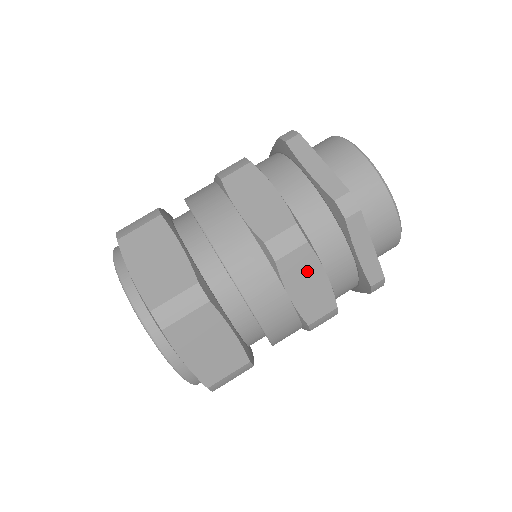
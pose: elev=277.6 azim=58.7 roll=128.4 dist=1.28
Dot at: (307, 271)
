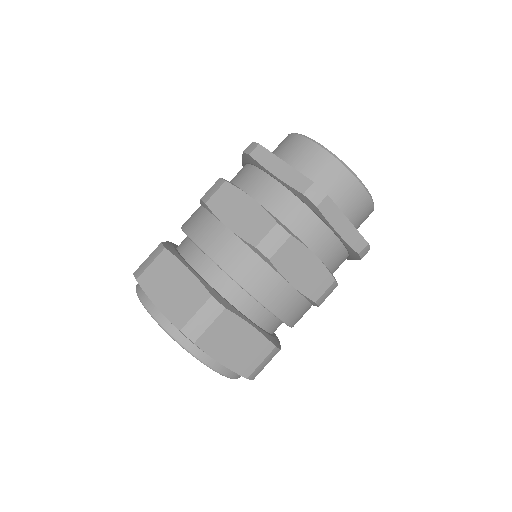
Dot at: (299, 259)
